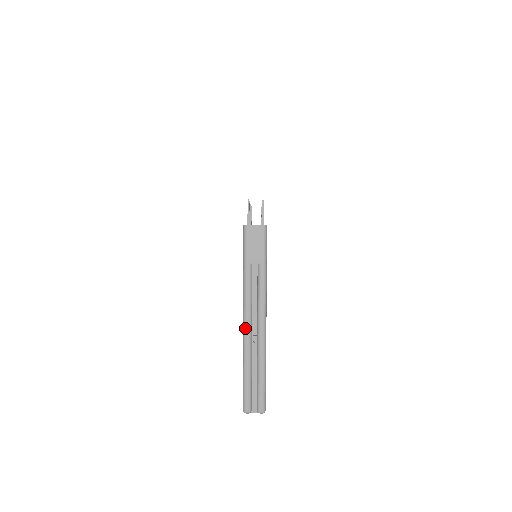
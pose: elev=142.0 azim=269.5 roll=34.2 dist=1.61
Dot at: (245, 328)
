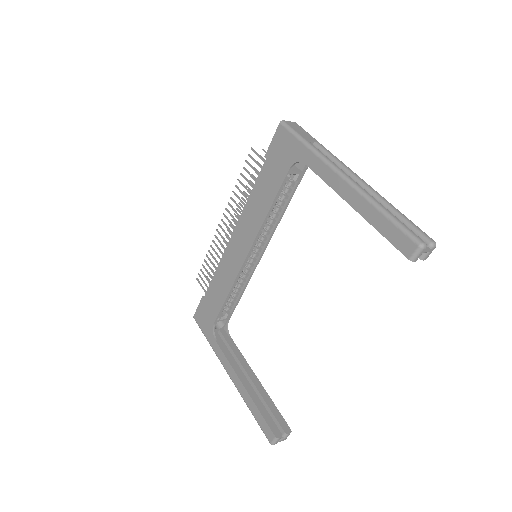
Dot at: (349, 179)
